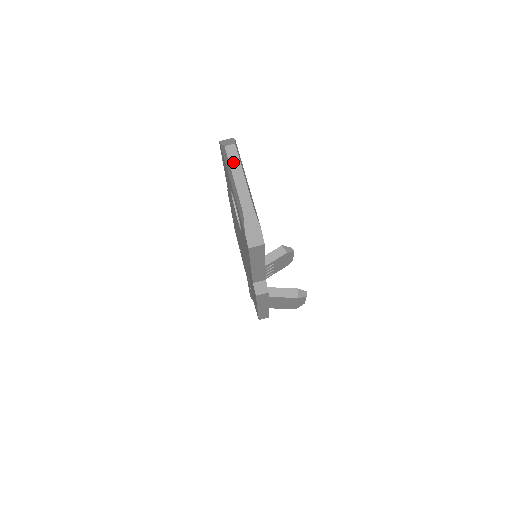
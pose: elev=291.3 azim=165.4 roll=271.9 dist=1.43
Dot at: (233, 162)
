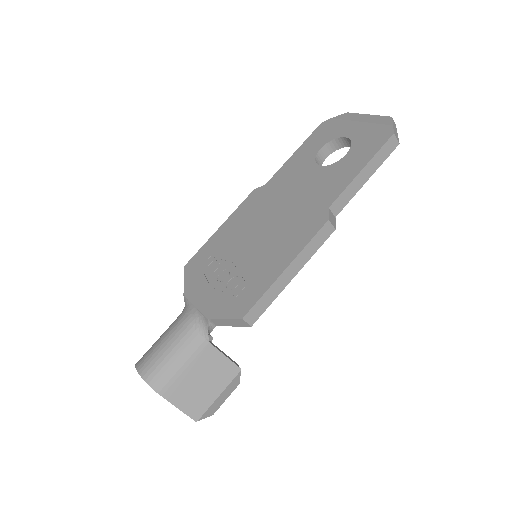
Dot at: occluded
